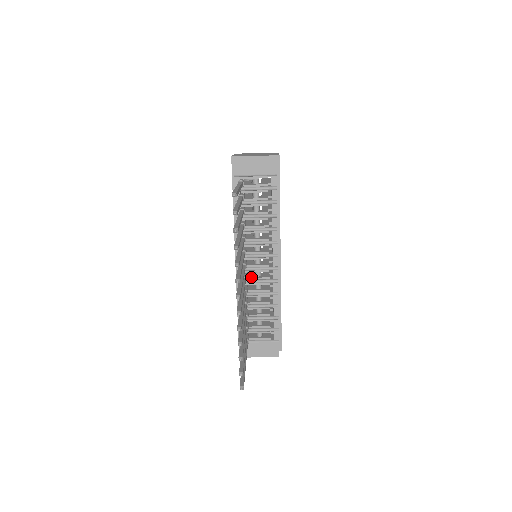
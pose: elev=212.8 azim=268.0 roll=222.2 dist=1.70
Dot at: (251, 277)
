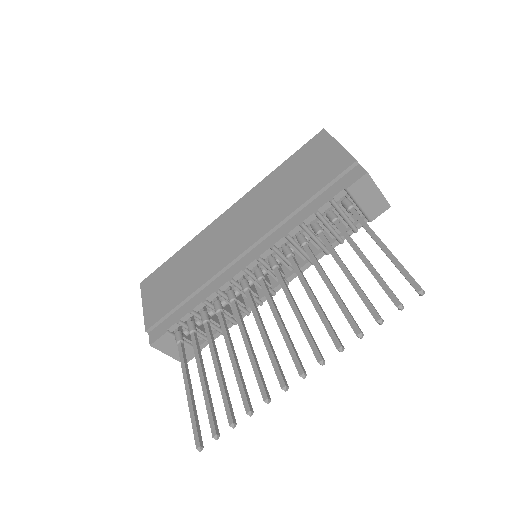
Dot at: occluded
